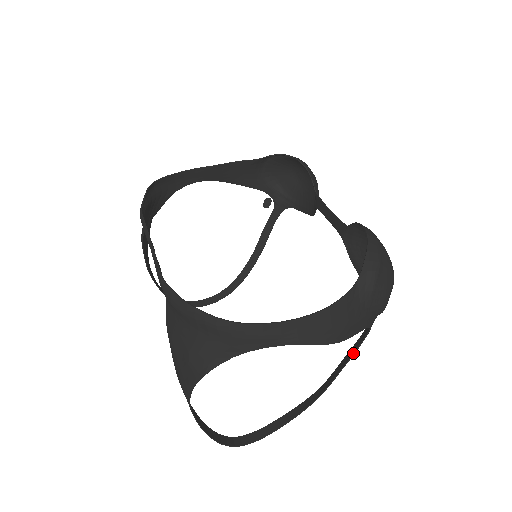
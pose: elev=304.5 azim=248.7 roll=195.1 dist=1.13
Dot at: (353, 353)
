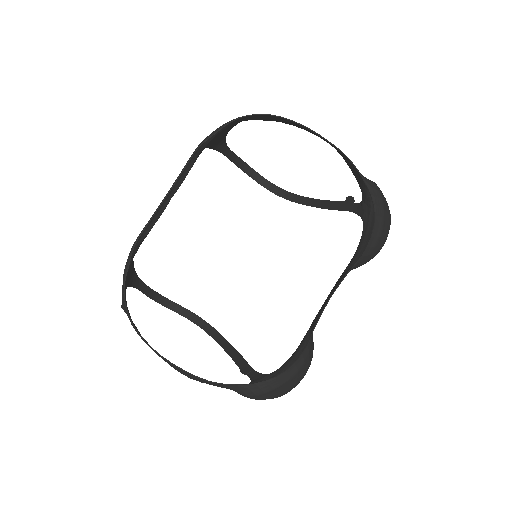
Dot at: occluded
